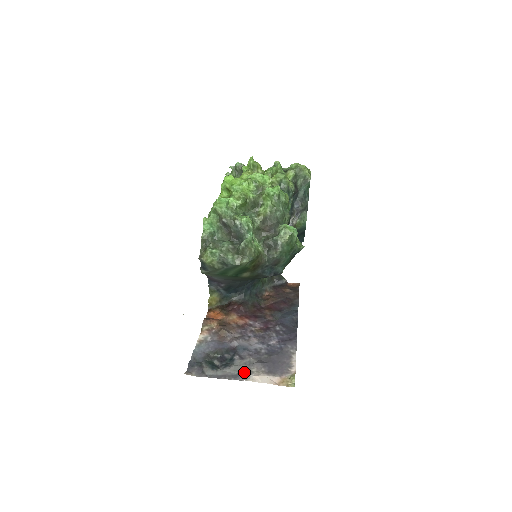
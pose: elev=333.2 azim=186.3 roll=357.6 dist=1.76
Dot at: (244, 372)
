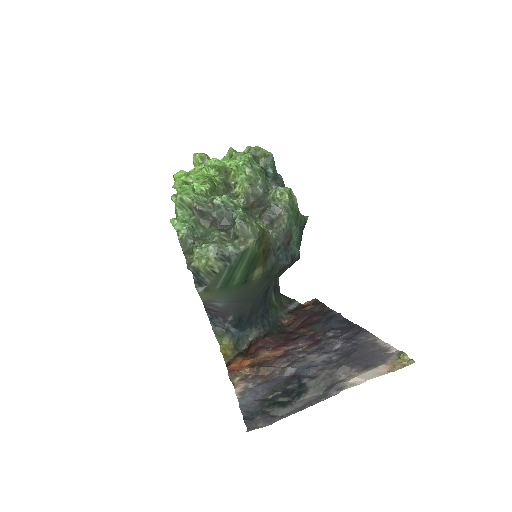
Dot at: (332, 385)
